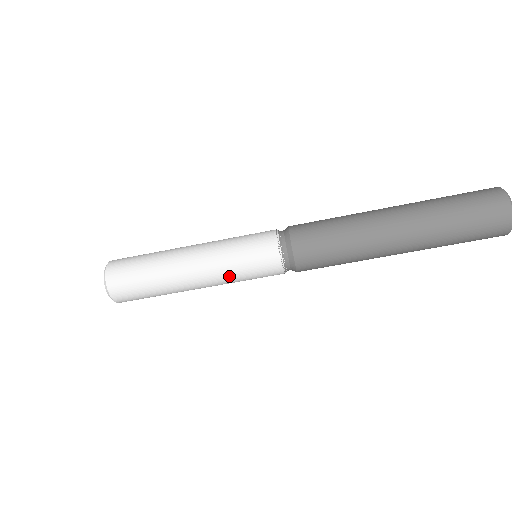
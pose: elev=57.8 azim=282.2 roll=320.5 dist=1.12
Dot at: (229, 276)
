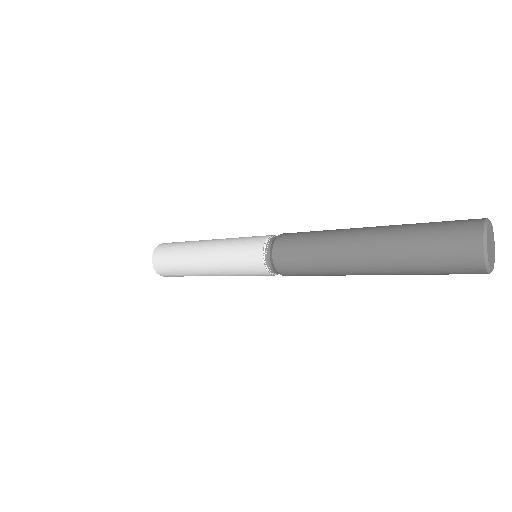
Dot at: (236, 275)
